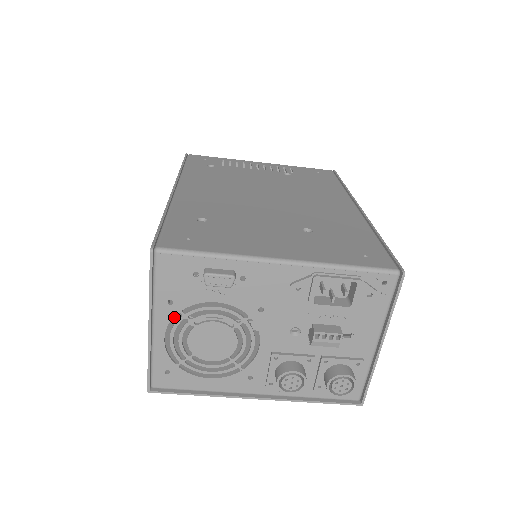
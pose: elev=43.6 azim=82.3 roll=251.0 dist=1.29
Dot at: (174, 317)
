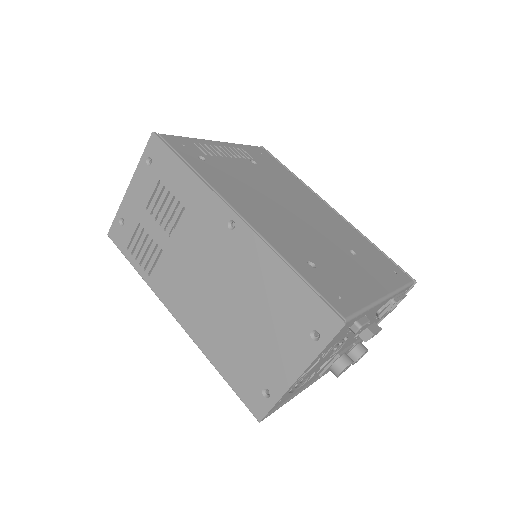
Dot at: occluded
